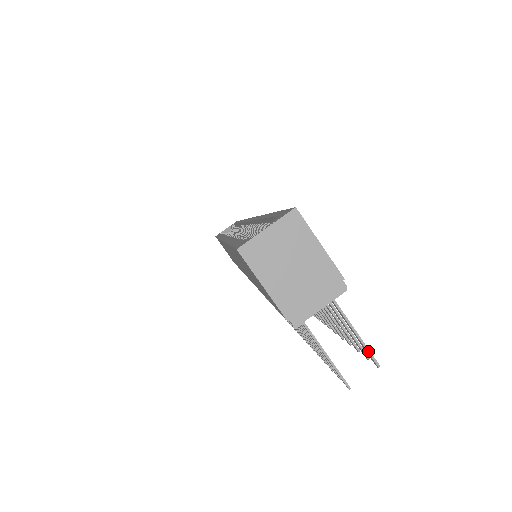
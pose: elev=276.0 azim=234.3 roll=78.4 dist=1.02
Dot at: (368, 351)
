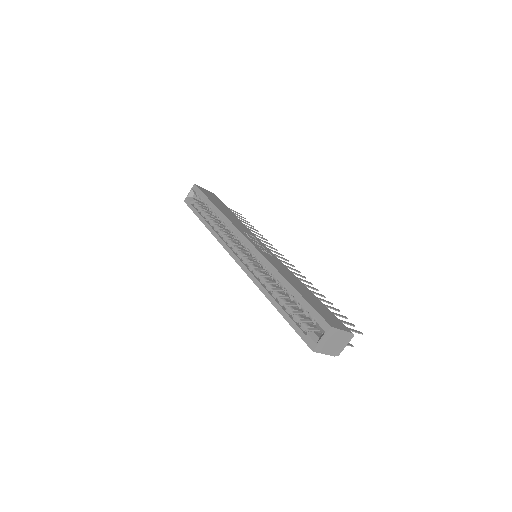
Dot at: (358, 333)
